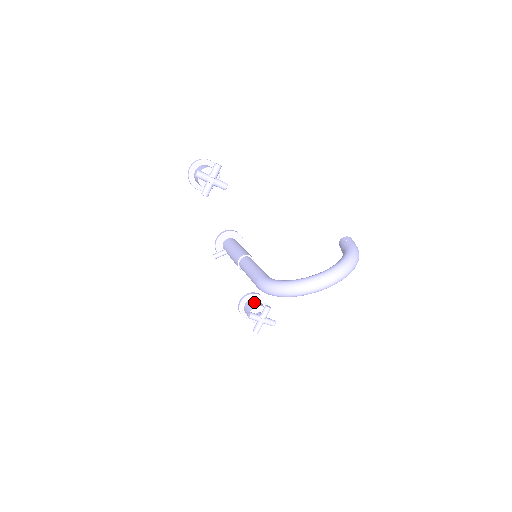
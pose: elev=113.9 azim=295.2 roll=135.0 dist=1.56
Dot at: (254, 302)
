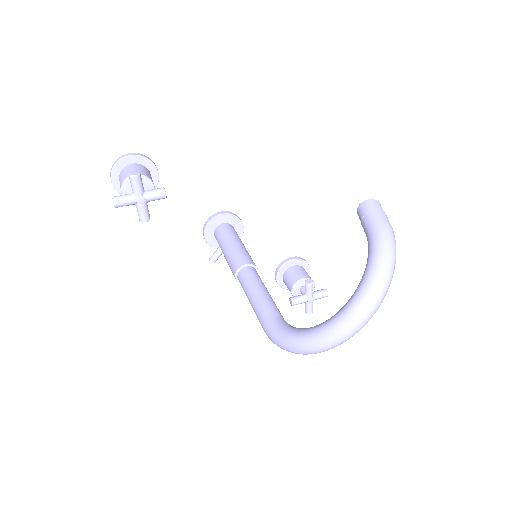
Dot at: (291, 275)
